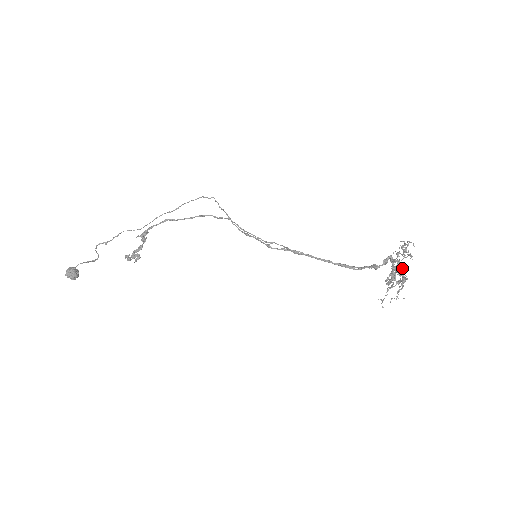
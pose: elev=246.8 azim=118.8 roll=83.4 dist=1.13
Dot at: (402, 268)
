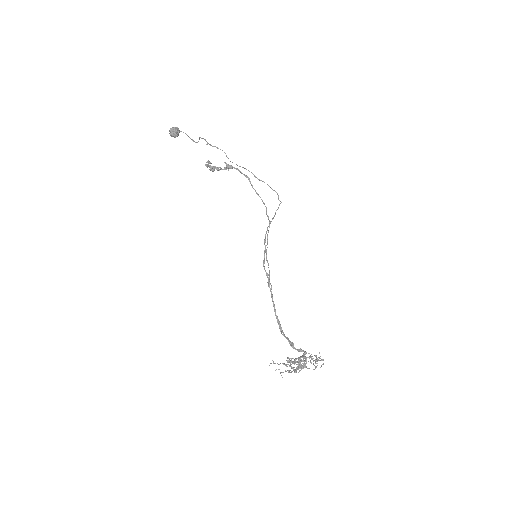
Dot at: occluded
